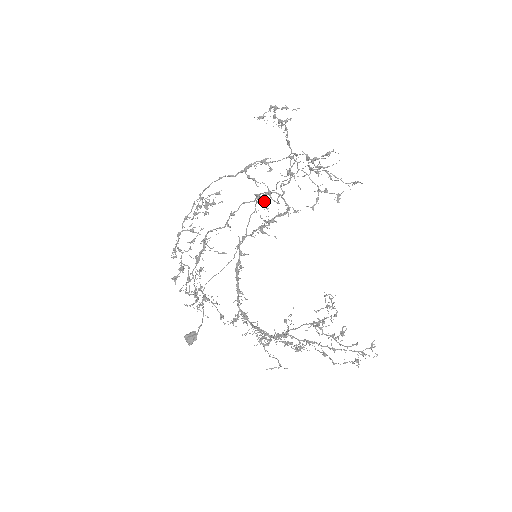
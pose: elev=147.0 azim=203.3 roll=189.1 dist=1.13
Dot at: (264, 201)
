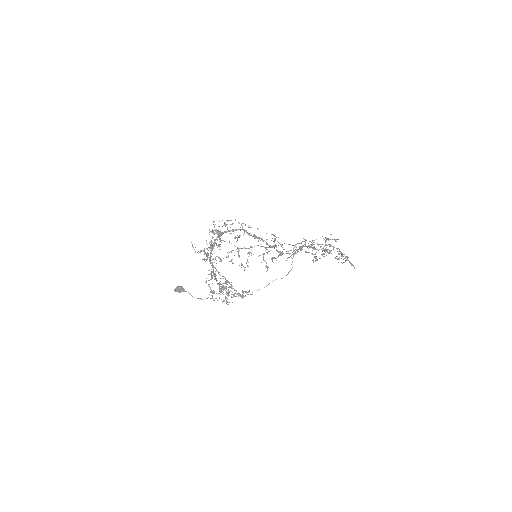
Dot at: occluded
